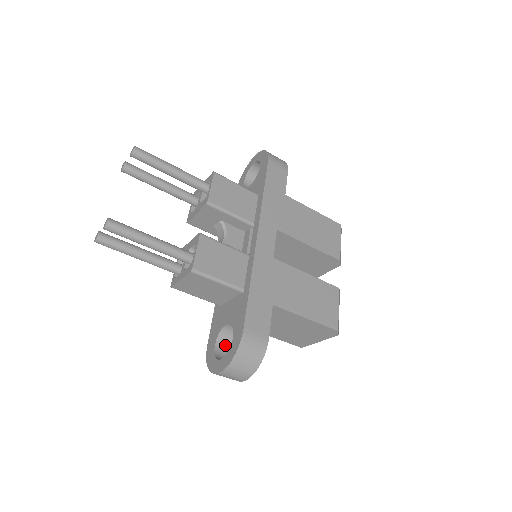
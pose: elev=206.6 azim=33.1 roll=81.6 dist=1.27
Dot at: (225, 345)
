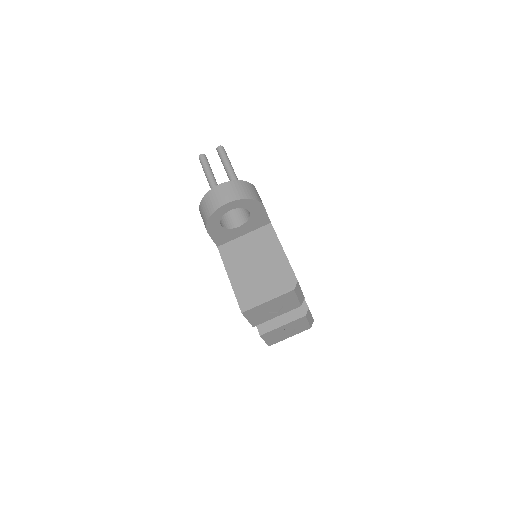
Dot at: occluded
